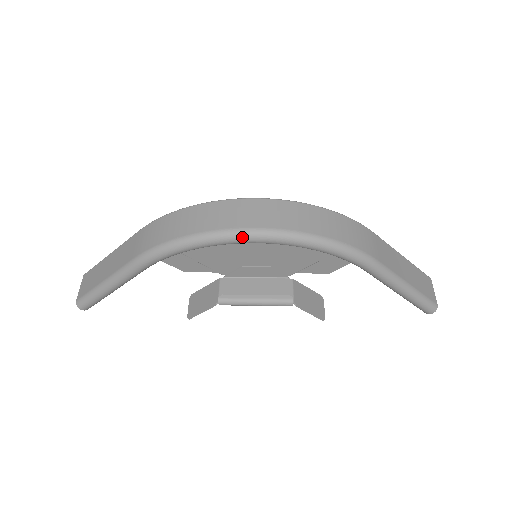
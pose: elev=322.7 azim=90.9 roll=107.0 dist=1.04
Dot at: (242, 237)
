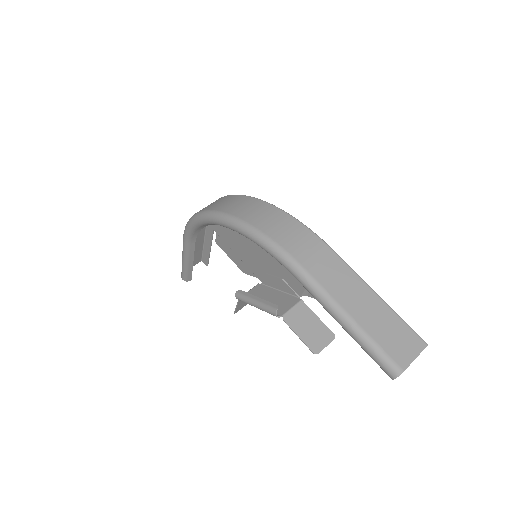
Dot at: (209, 216)
